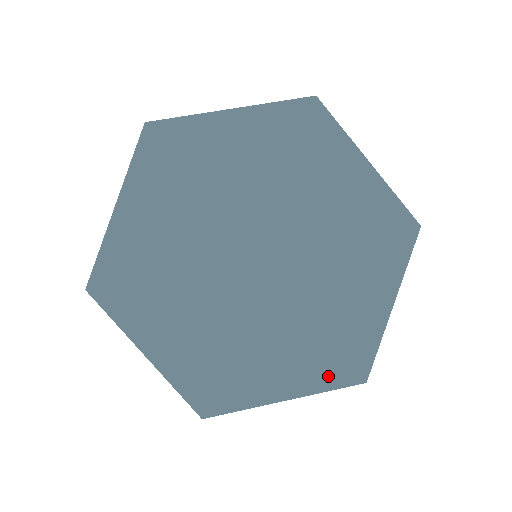
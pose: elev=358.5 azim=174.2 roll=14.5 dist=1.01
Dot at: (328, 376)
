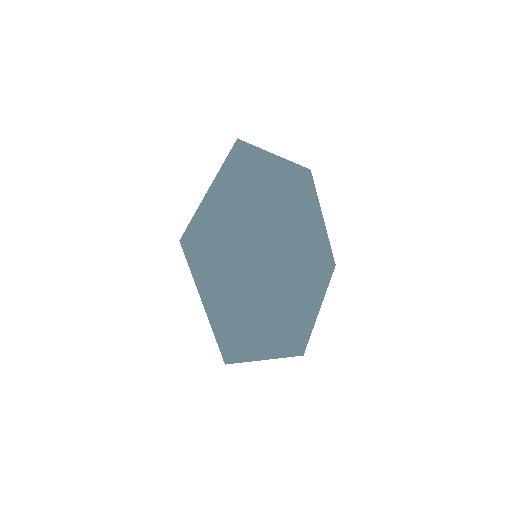
Dot at: (285, 348)
